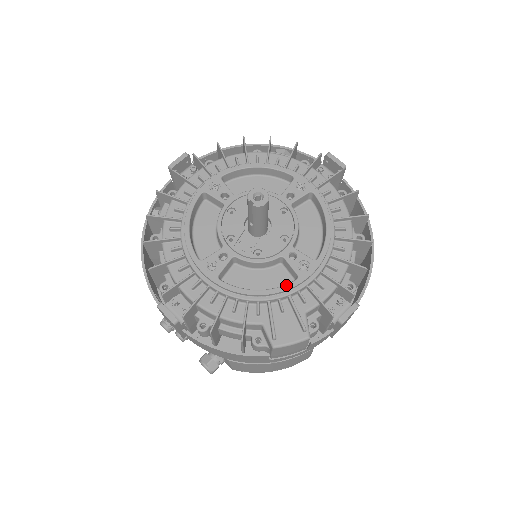
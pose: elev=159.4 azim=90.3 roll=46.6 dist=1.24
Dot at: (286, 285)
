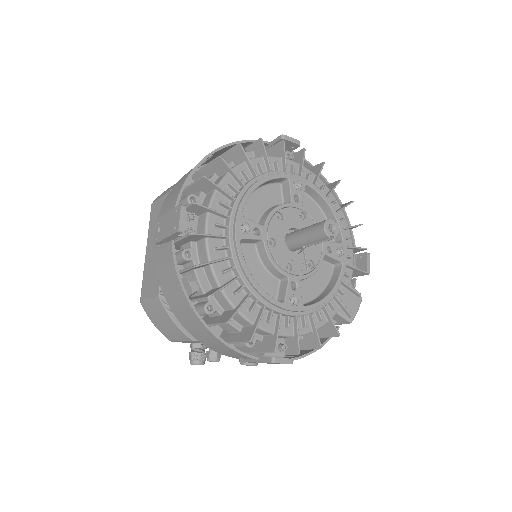
Dot at: (341, 275)
